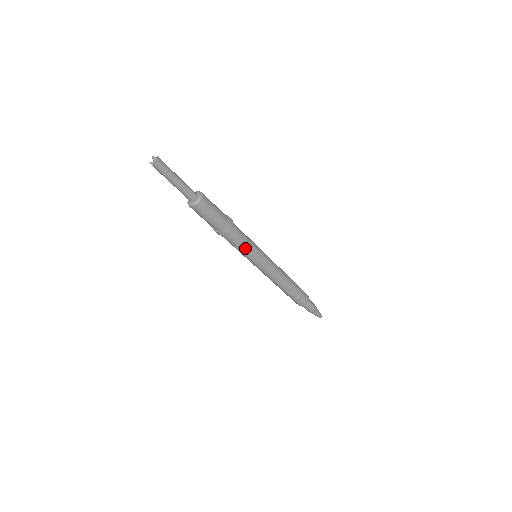
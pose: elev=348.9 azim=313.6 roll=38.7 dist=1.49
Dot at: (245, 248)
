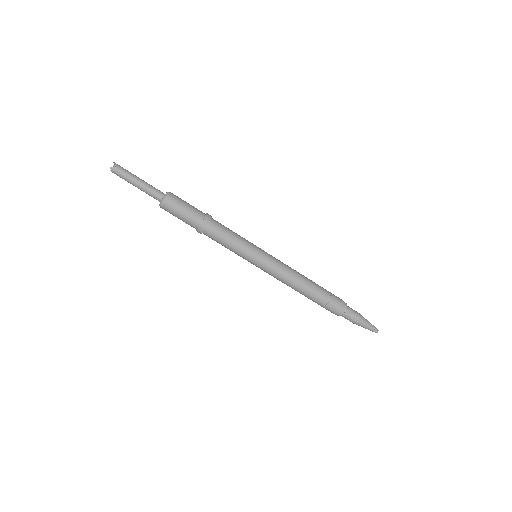
Dot at: (234, 245)
